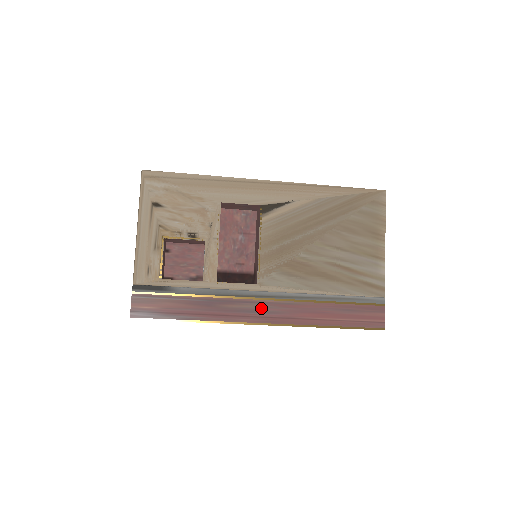
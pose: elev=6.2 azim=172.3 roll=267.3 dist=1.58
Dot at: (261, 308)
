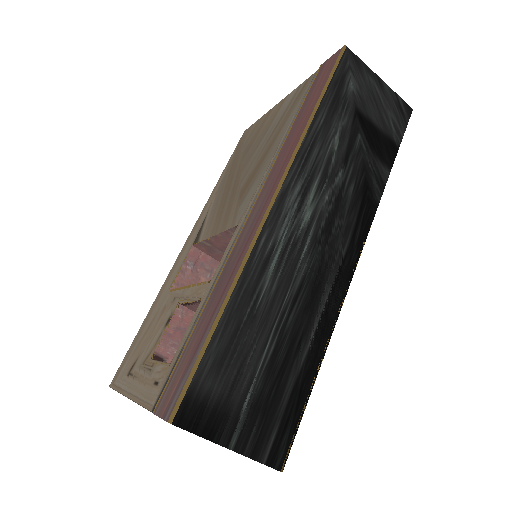
Dot at: (257, 209)
